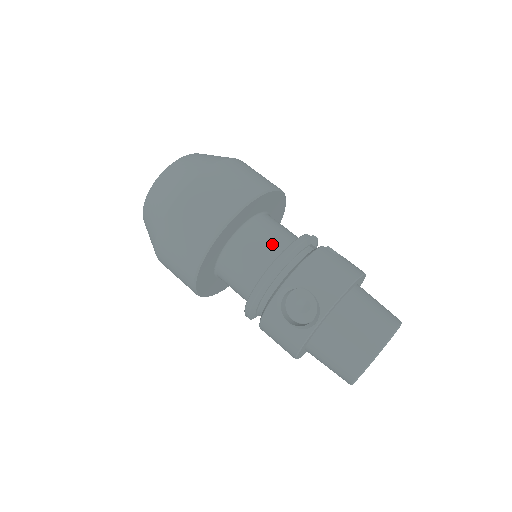
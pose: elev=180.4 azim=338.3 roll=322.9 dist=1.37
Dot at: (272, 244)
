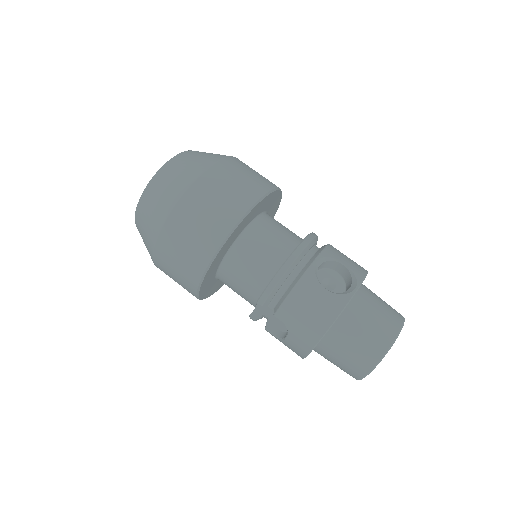
Dot at: (292, 232)
